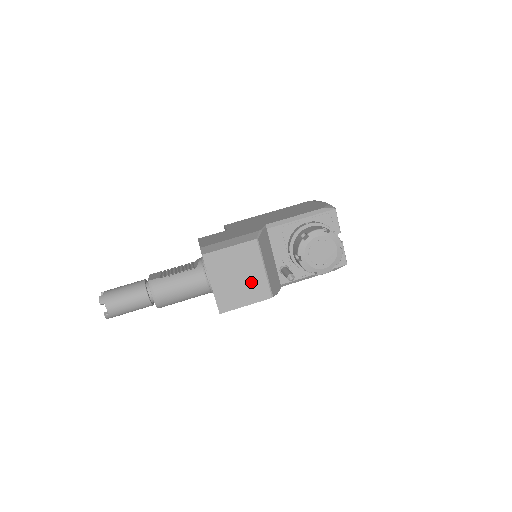
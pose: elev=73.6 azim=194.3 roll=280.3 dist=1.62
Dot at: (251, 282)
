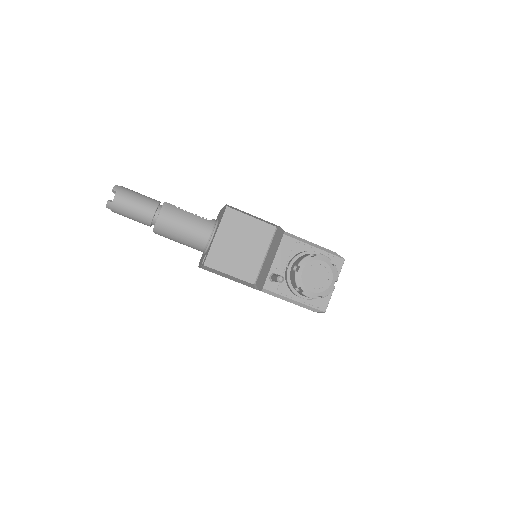
Dot at: (247, 258)
